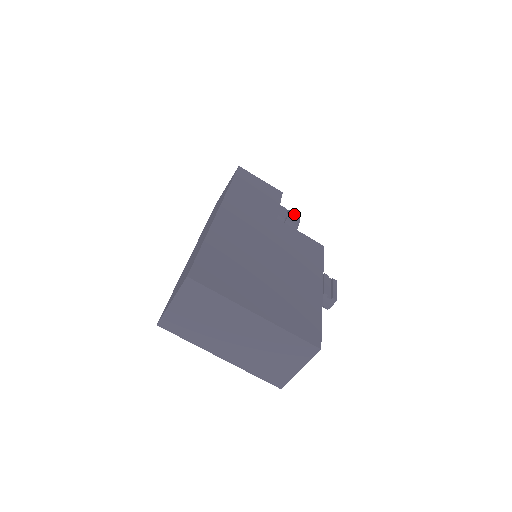
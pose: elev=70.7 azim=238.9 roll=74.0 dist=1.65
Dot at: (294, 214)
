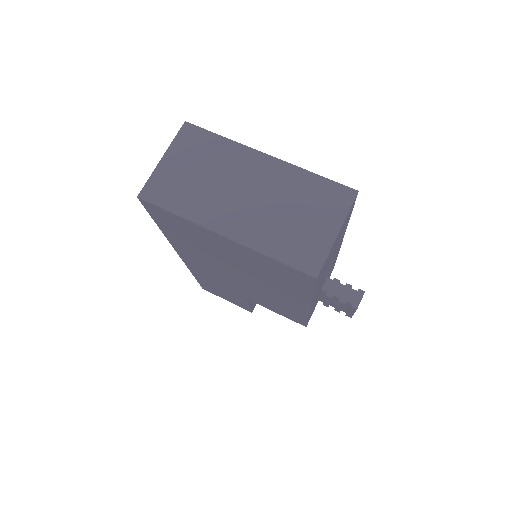
Dot at: occluded
